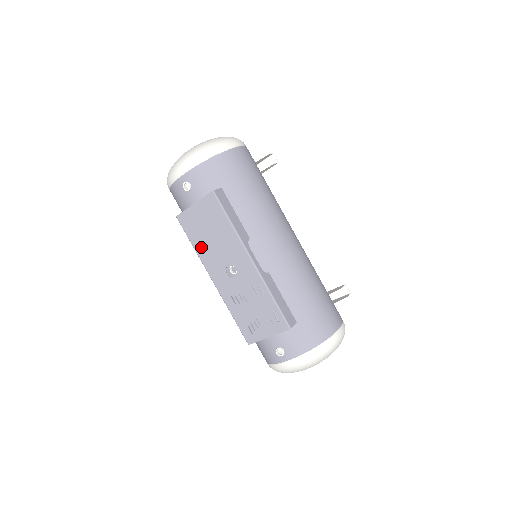
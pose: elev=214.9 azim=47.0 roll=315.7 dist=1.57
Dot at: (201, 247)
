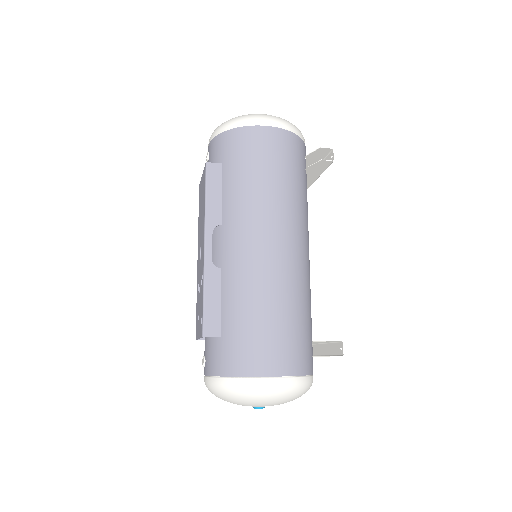
Dot at: (199, 221)
